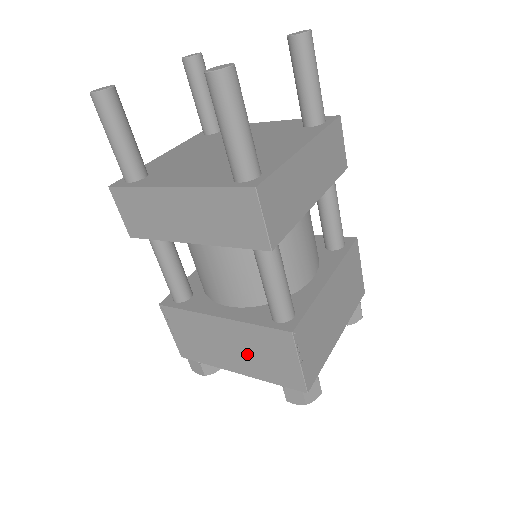
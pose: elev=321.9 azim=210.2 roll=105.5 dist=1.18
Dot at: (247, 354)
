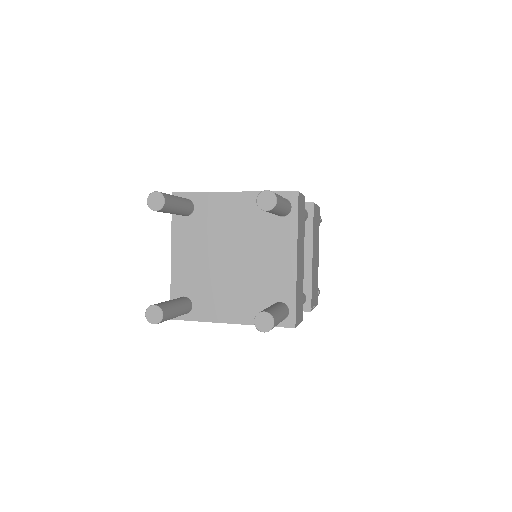
Dot at: occluded
